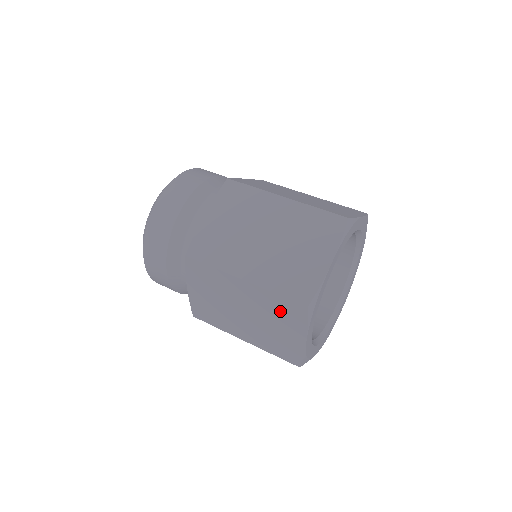
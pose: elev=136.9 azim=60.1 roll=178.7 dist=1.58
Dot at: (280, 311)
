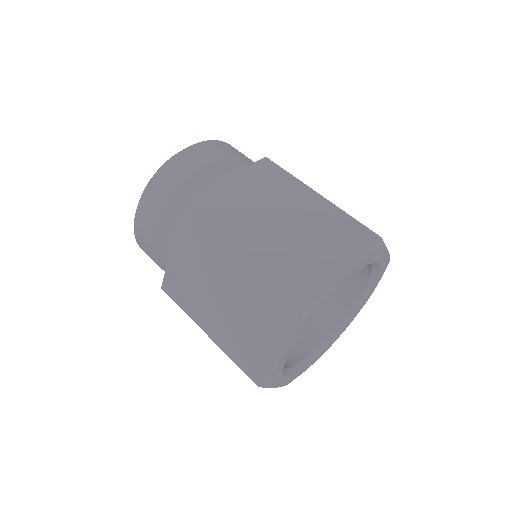
Dot at: occluded
